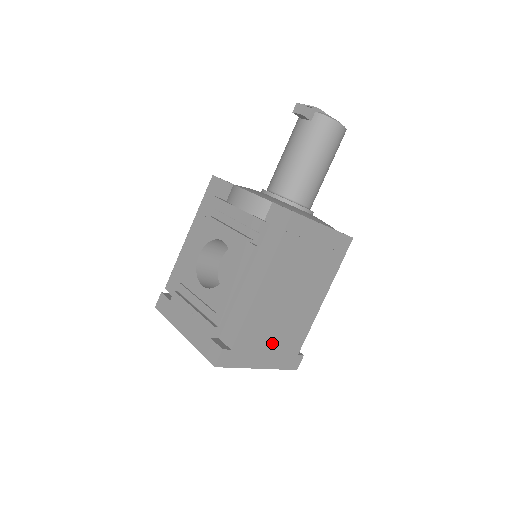
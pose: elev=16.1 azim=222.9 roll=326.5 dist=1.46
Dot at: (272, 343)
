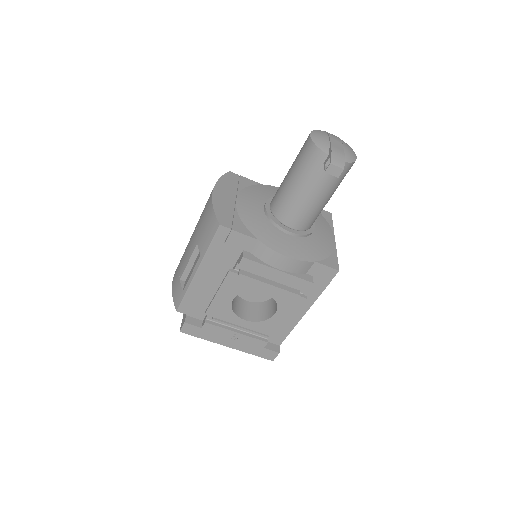
Dot at: occluded
